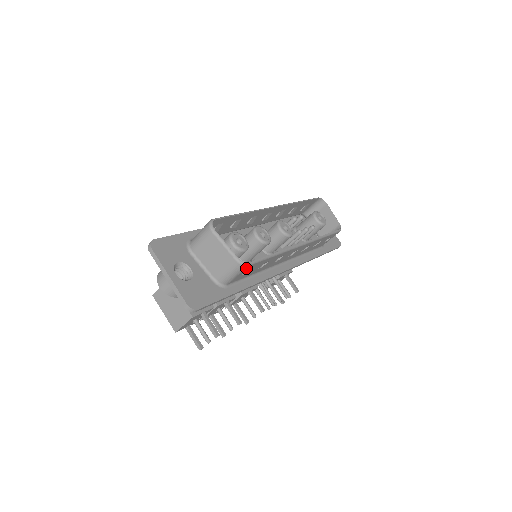
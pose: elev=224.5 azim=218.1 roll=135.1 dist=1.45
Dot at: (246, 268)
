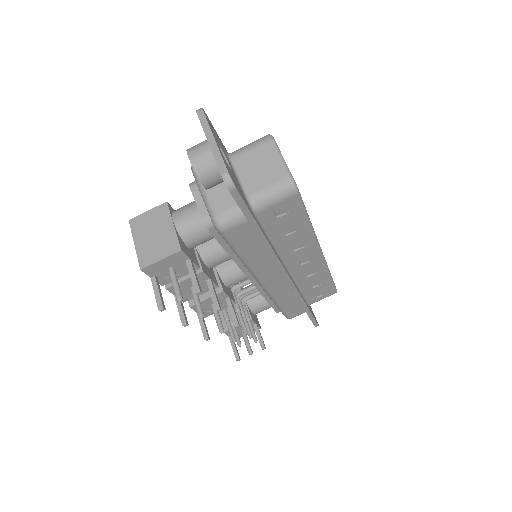
Dot at: (291, 197)
